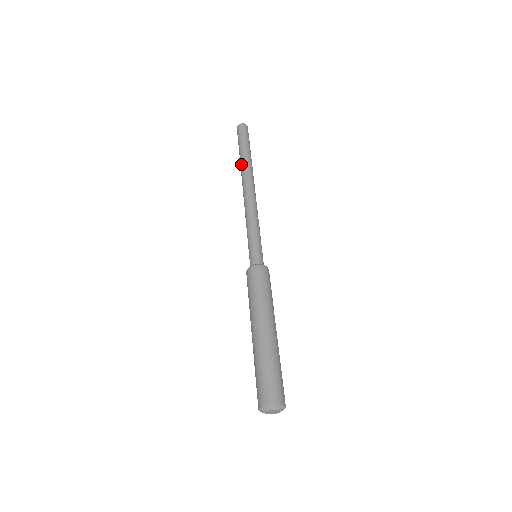
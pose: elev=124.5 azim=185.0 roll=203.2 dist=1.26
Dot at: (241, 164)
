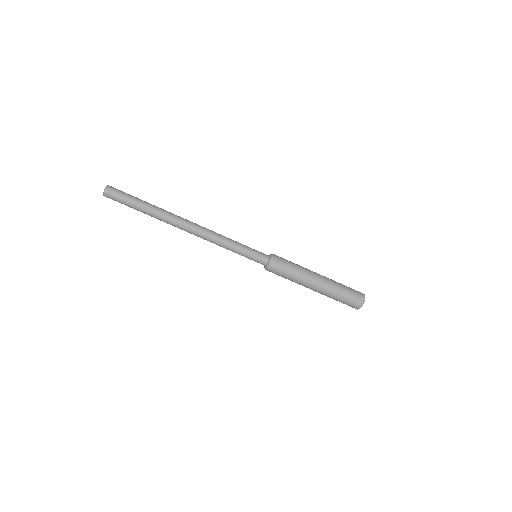
Dot at: (158, 219)
